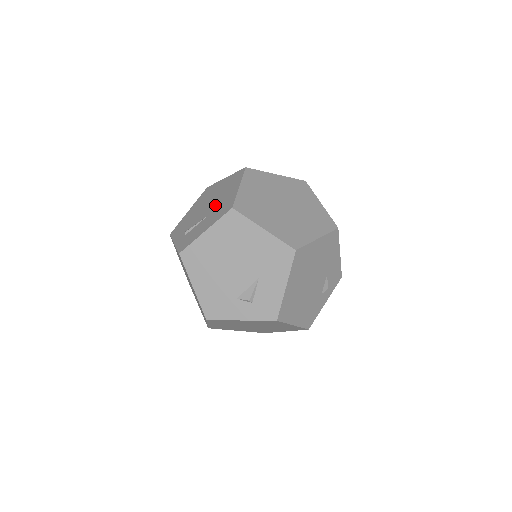
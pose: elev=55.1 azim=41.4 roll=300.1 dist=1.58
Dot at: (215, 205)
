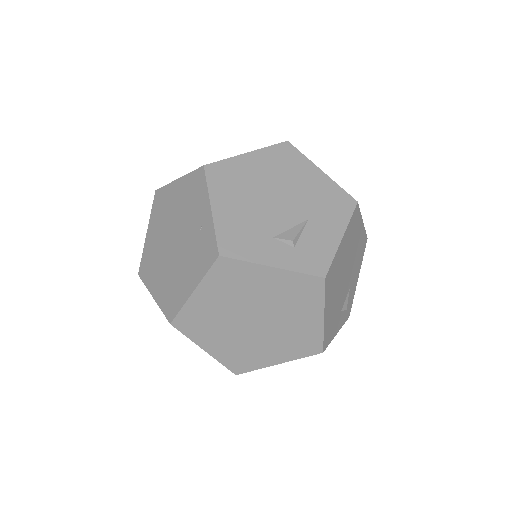
Dot at: occluded
